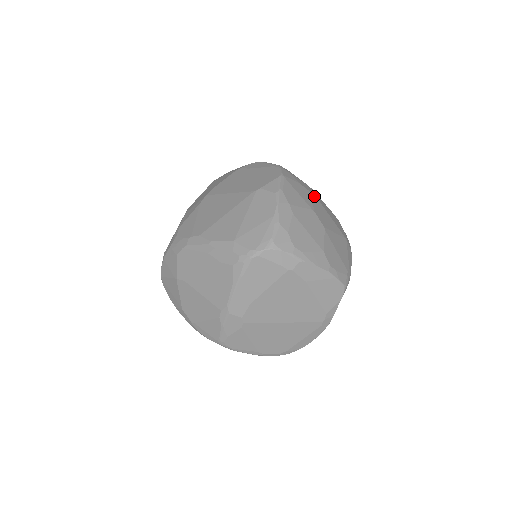
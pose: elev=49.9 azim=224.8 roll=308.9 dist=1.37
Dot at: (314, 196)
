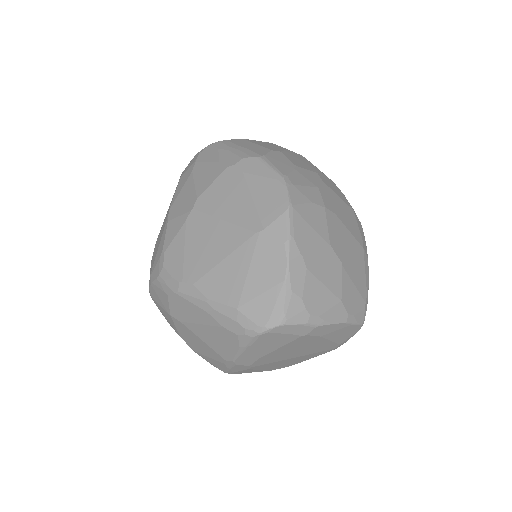
Dot at: (328, 210)
